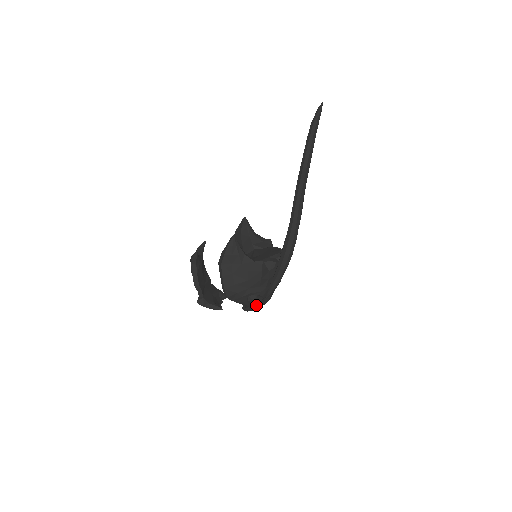
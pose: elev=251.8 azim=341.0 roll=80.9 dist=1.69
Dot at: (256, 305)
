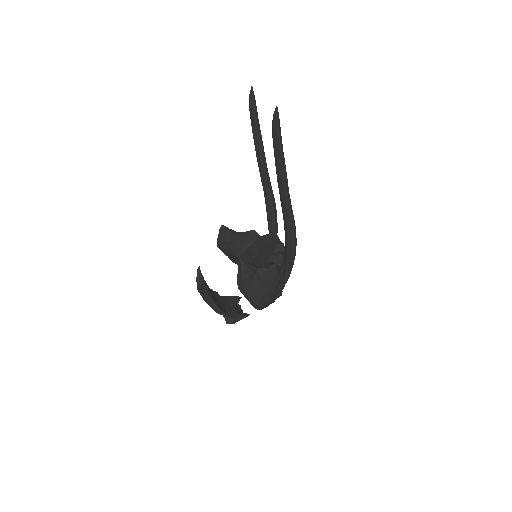
Dot at: occluded
